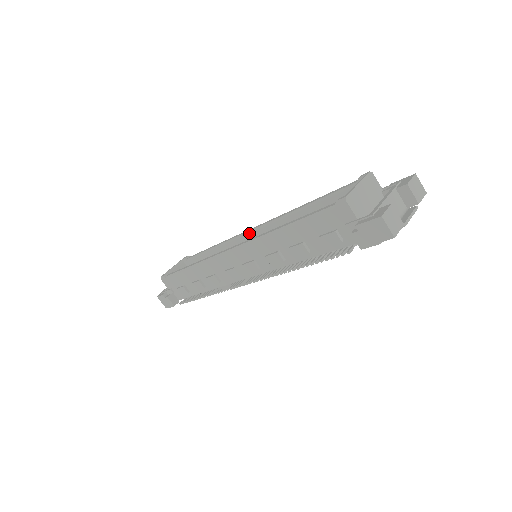
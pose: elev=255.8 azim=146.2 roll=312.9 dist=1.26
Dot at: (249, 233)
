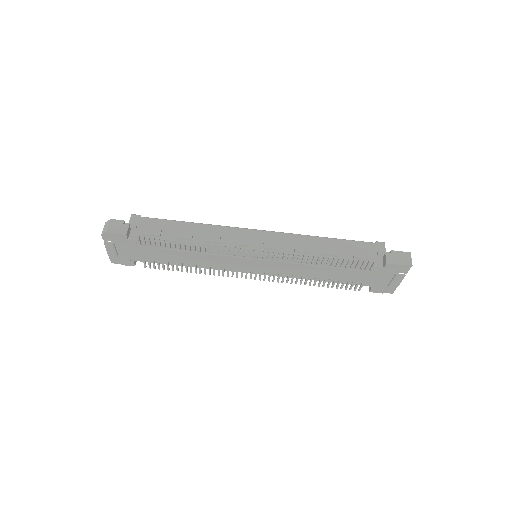
Dot at: occluded
